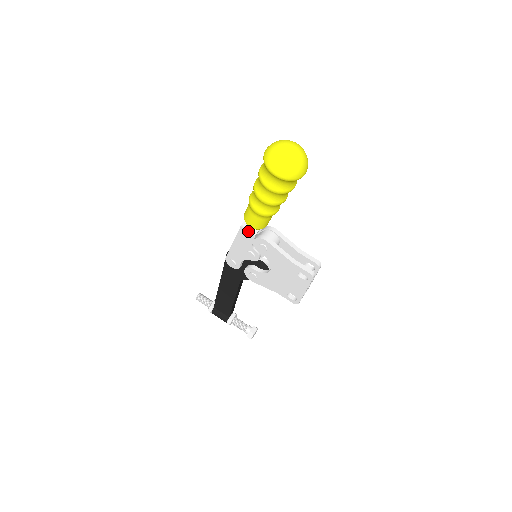
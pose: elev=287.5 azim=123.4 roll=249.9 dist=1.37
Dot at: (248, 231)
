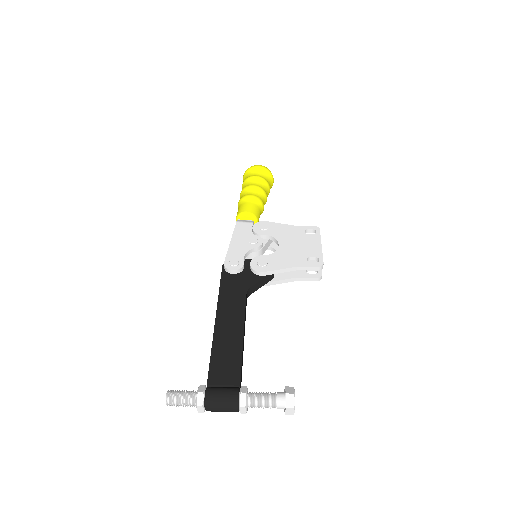
Dot at: (245, 222)
